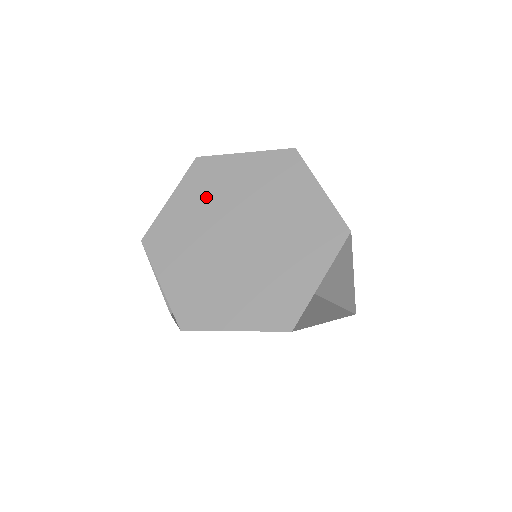
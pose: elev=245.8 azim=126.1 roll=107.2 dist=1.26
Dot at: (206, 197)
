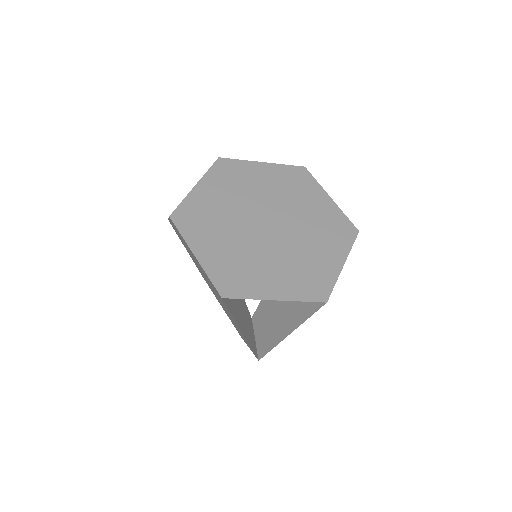
Dot at: (281, 187)
